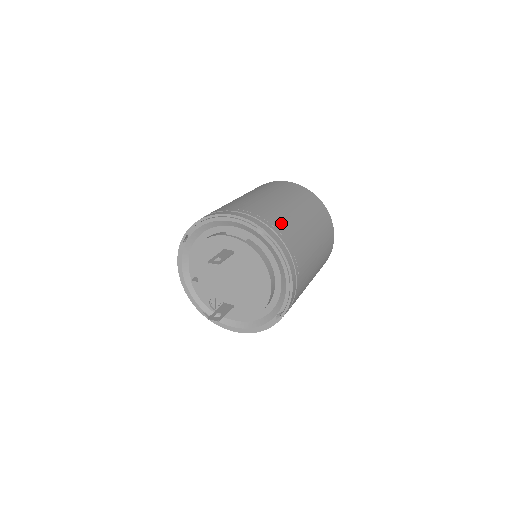
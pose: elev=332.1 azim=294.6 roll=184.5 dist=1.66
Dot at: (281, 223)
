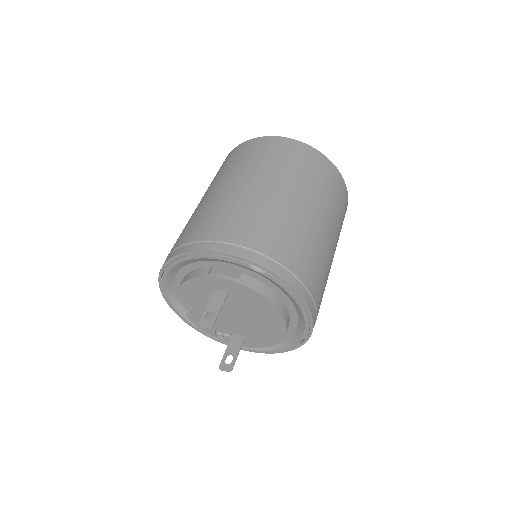
Dot at: (279, 237)
